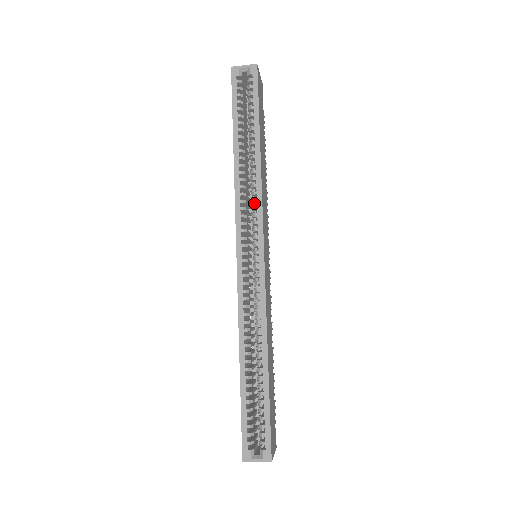
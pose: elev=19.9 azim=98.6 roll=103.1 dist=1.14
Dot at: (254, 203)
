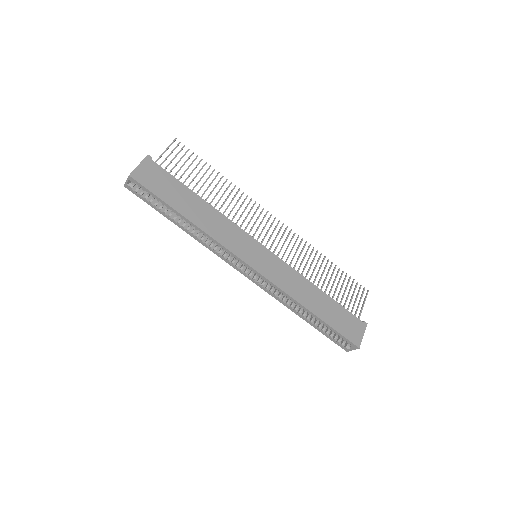
Dot at: occluded
